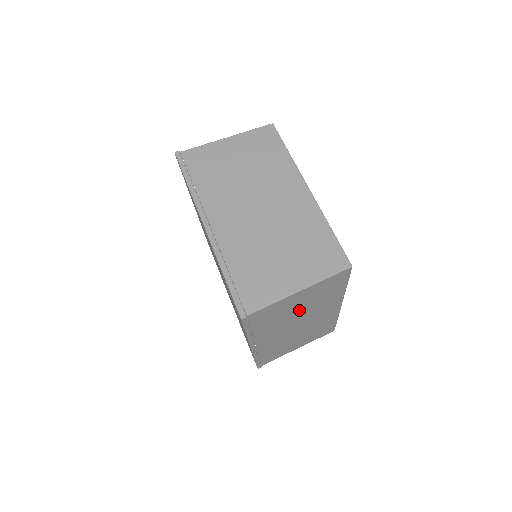
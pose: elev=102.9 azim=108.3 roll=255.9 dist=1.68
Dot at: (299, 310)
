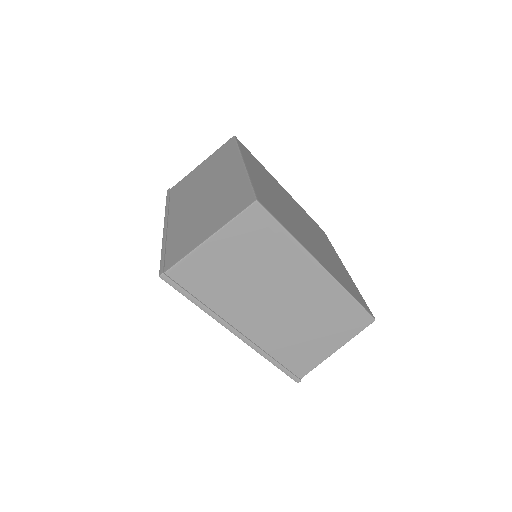
Dot at: occluded
